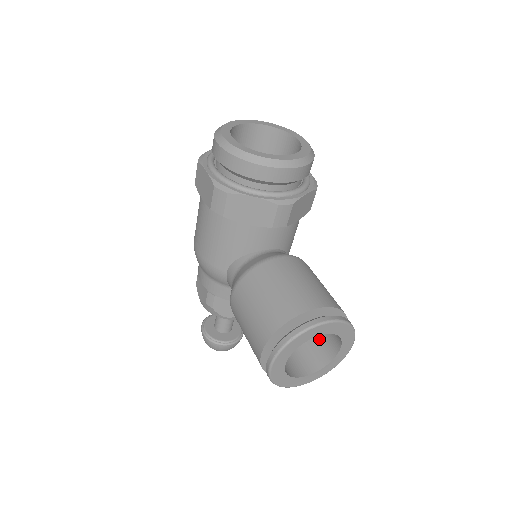
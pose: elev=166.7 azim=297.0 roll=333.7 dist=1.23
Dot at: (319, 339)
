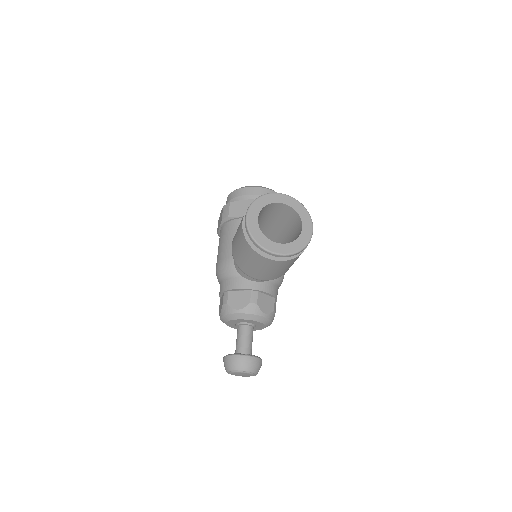
Dot at: occluded
